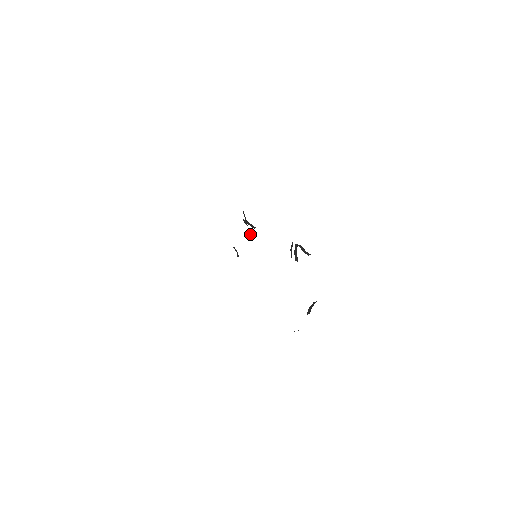
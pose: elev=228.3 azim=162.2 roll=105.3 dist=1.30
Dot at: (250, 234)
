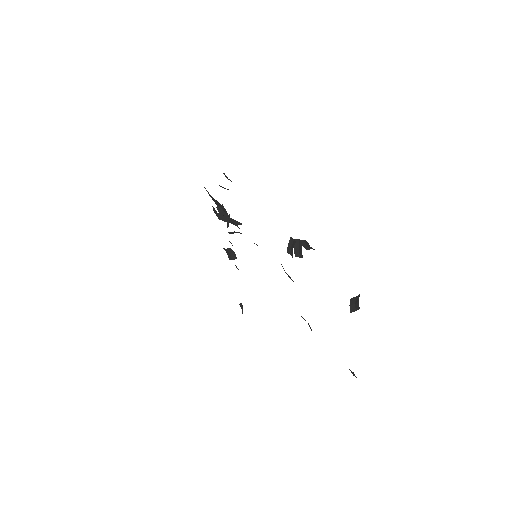
Dot at: (235, 232)
